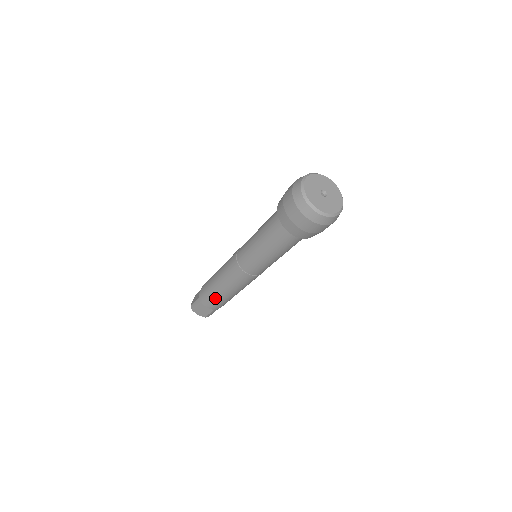
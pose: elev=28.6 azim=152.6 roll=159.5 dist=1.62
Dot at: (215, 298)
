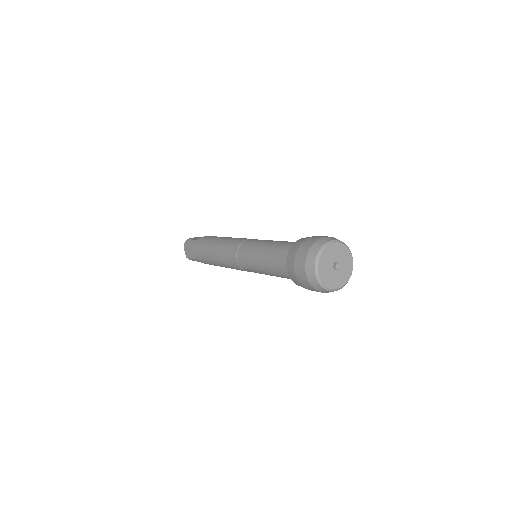
Dot at: occluded
